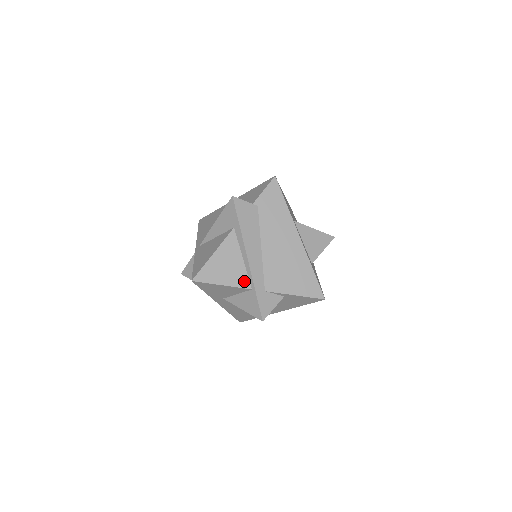
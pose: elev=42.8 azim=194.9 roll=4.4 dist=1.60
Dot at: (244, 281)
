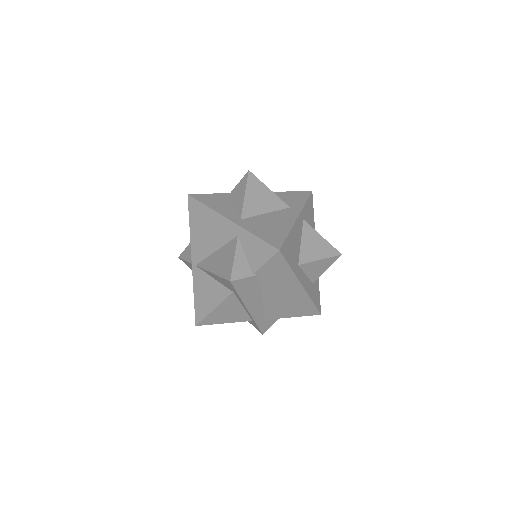
Dot at: (245, 318)
